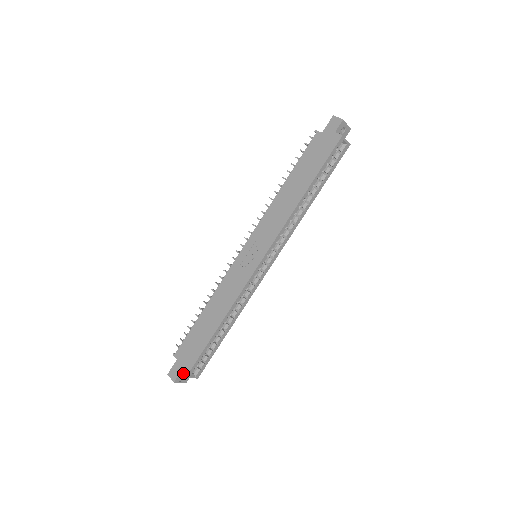
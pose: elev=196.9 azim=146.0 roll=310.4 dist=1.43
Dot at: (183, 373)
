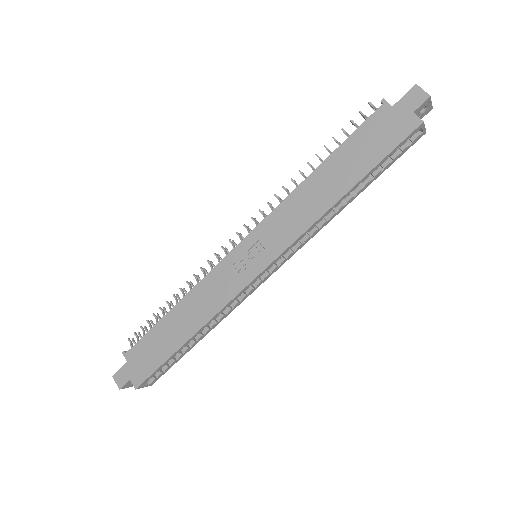
Dot at: (133, 382)
